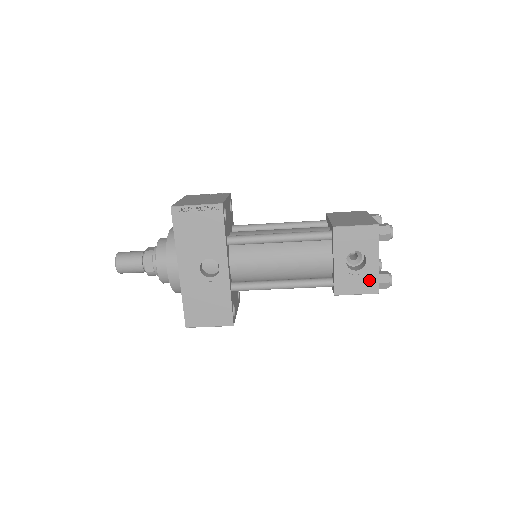
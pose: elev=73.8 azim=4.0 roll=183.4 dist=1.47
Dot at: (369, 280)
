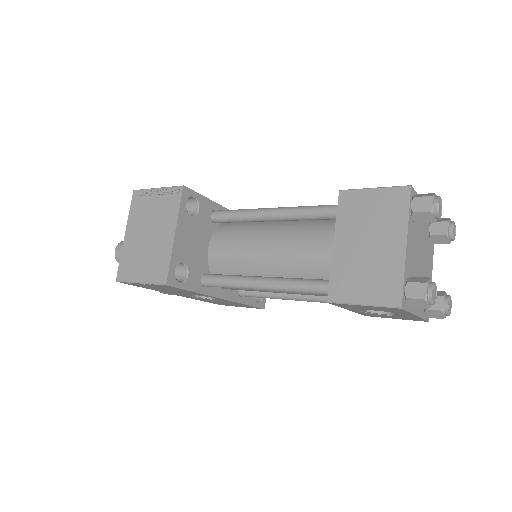
Dot at: (409, 318)
